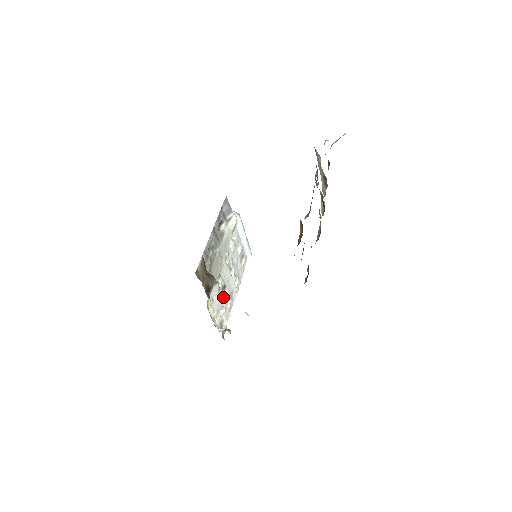
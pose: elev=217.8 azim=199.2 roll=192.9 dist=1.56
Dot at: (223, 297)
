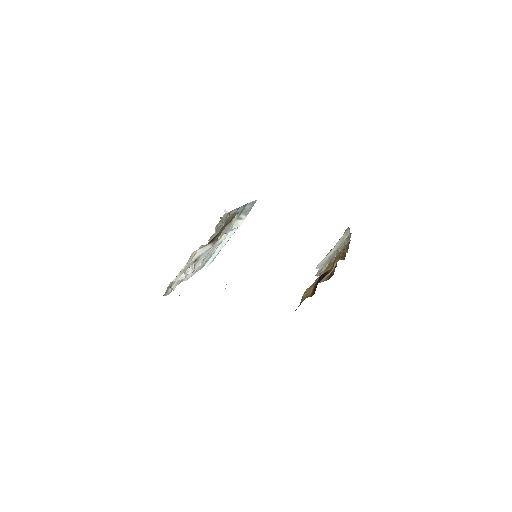
Dot at: (190, 266)
